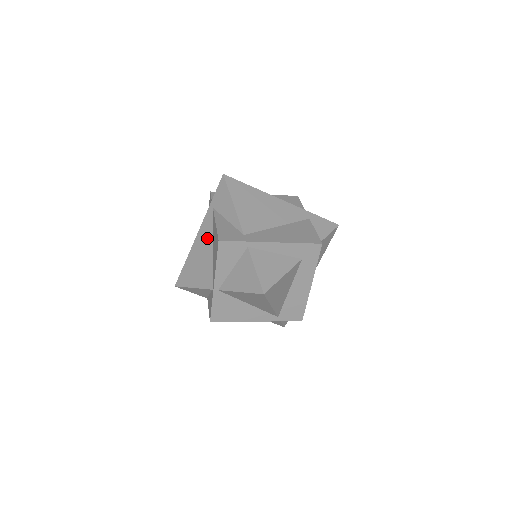
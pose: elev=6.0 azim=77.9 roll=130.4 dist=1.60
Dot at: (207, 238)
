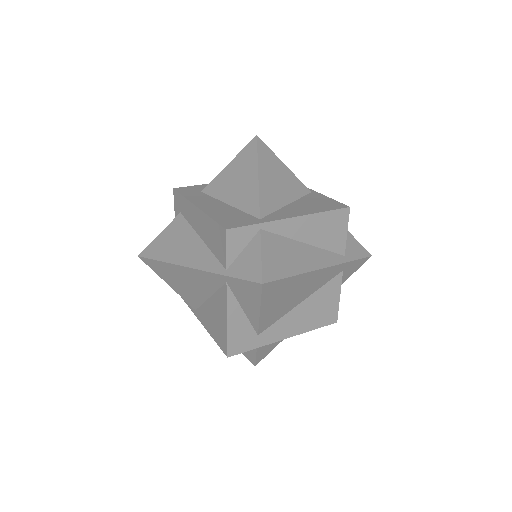
Dot at: (204, 286)
